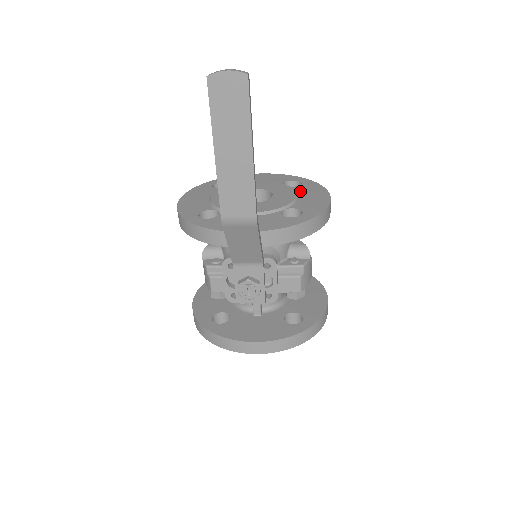
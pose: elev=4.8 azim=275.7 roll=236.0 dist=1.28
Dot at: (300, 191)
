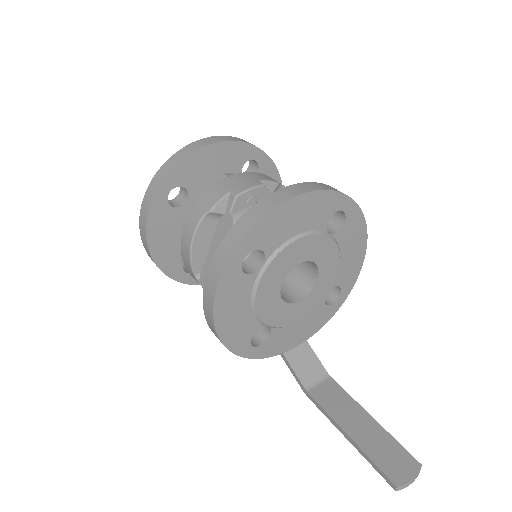
Dot at: (343, 244)
